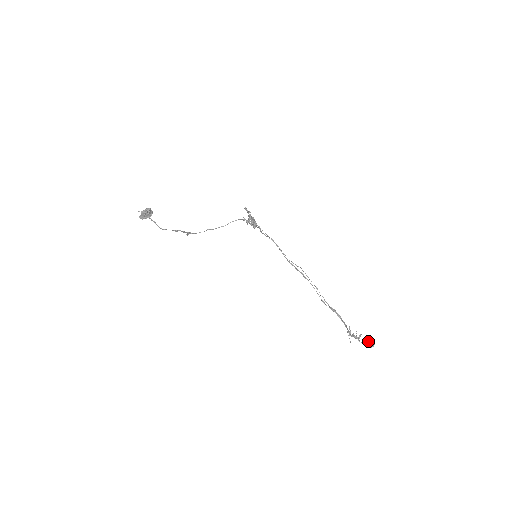
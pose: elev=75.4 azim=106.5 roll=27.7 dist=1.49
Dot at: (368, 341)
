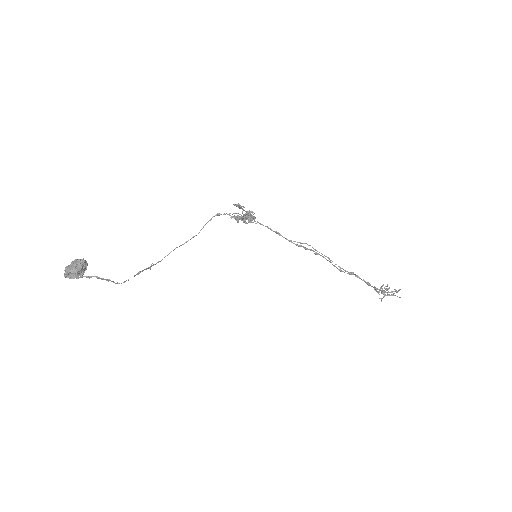
Dot at: occluded
